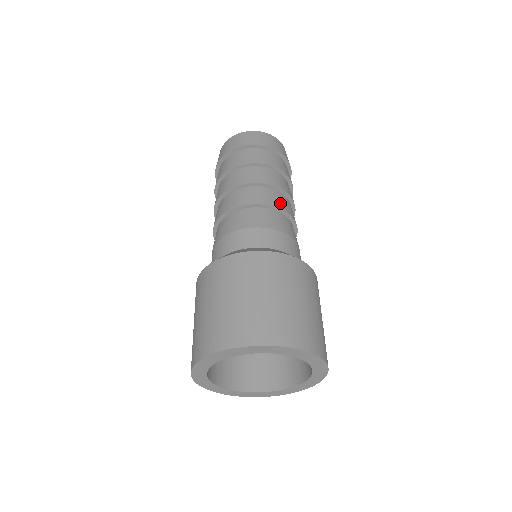
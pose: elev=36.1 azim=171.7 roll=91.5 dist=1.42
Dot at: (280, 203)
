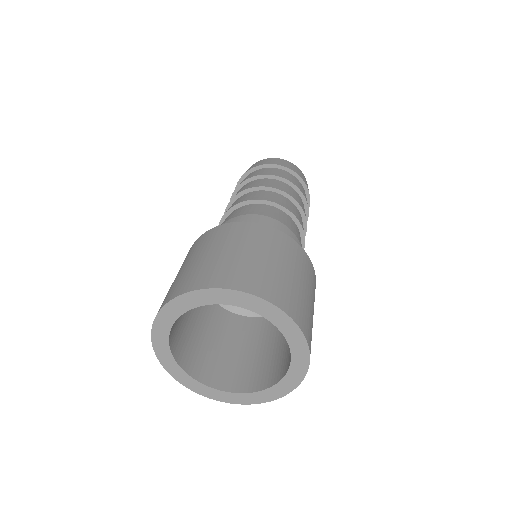
Dot at: (271, 198)
